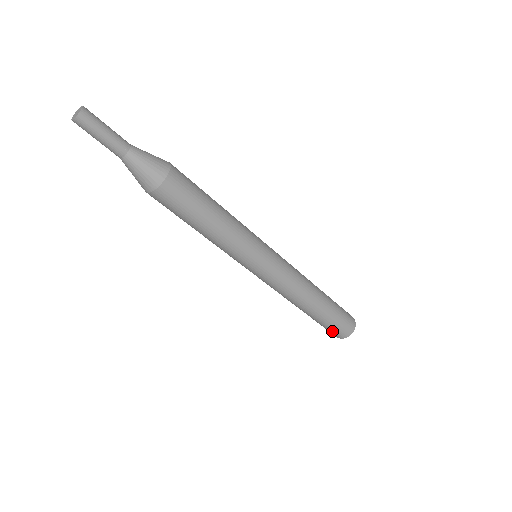
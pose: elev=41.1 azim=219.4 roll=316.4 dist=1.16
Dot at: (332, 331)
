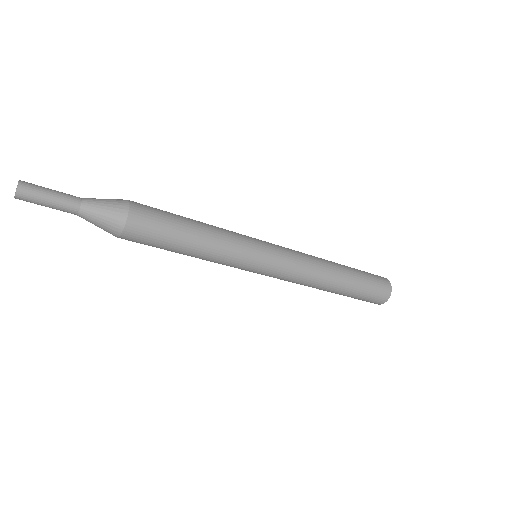
Dot at: occluded
